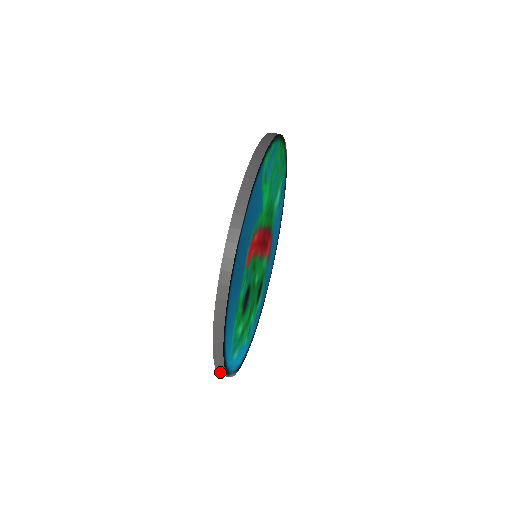
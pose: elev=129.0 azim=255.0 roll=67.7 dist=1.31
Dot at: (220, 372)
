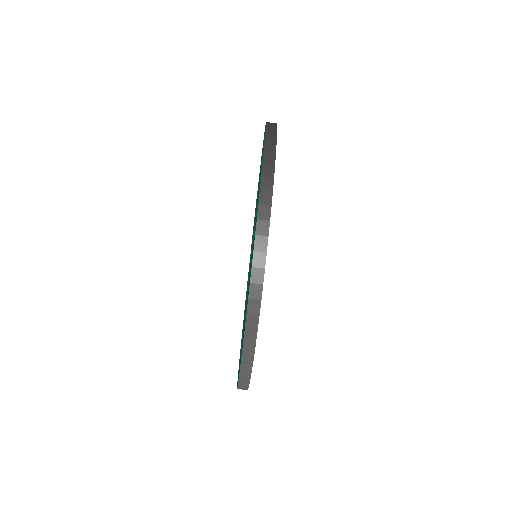
Dot at: occluded
